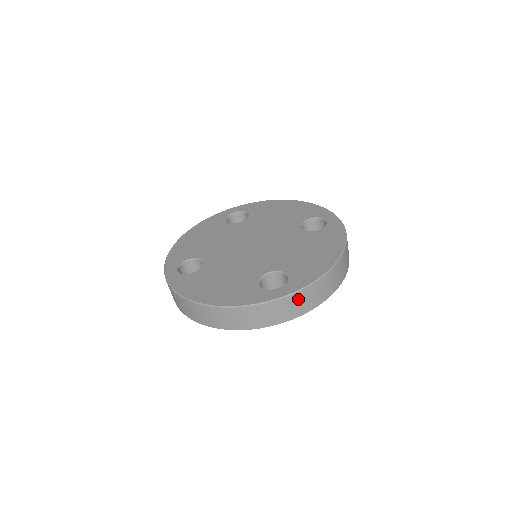
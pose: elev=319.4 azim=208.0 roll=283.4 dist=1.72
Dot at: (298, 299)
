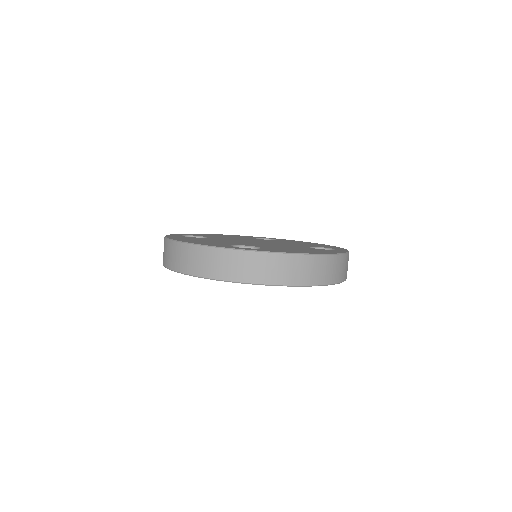
Dot at: (255, 261)
